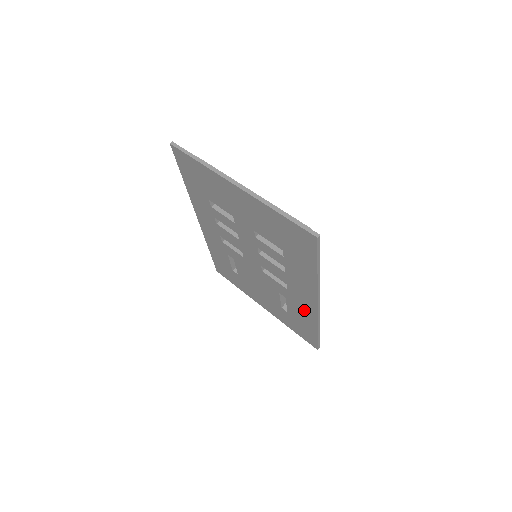
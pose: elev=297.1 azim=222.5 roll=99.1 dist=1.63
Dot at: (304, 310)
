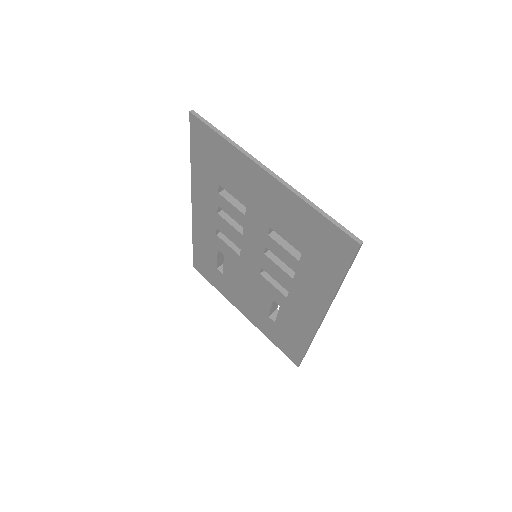
Dot at: (300, 323)
